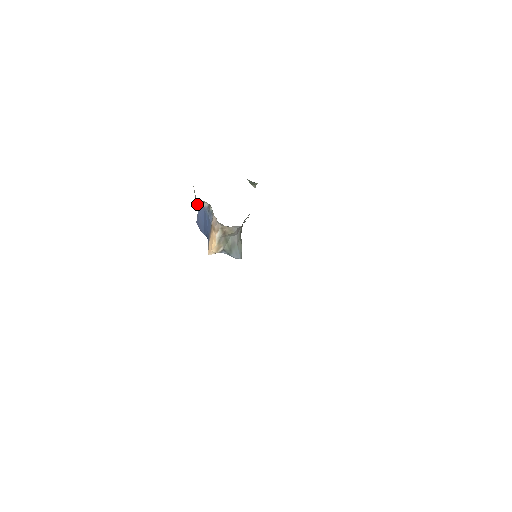
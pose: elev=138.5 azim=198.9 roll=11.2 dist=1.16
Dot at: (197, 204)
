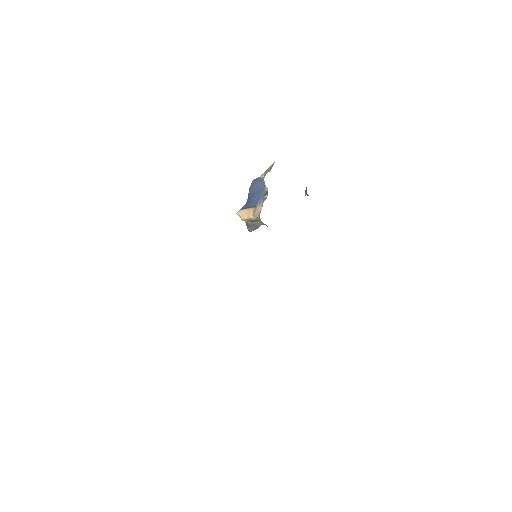
Dot at: occluded
